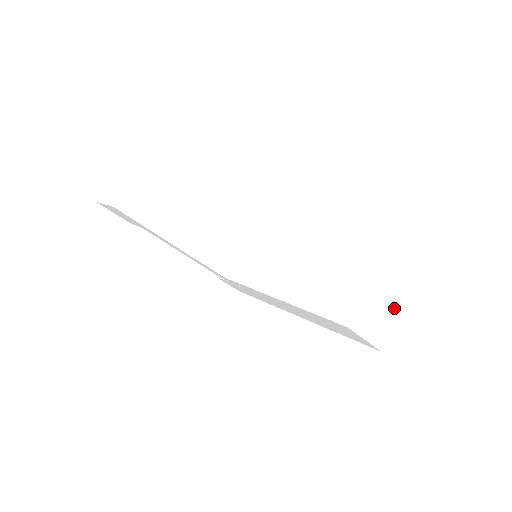
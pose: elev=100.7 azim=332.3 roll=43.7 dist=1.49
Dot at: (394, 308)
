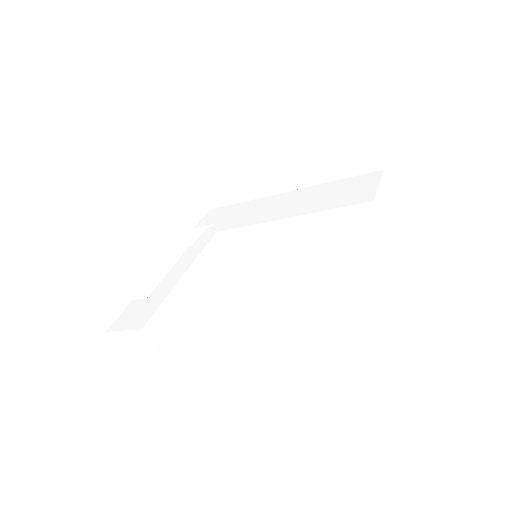
Dot at: (388, 196)
